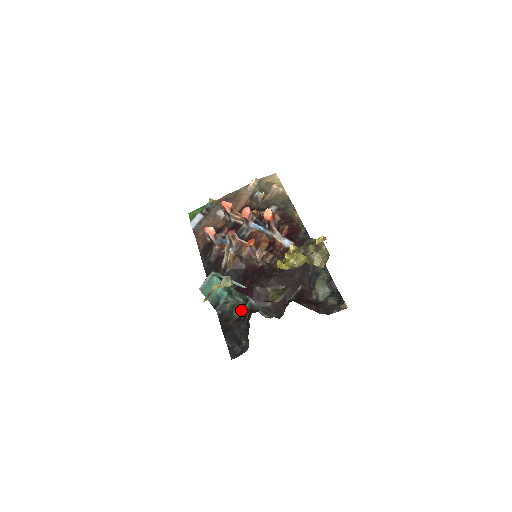
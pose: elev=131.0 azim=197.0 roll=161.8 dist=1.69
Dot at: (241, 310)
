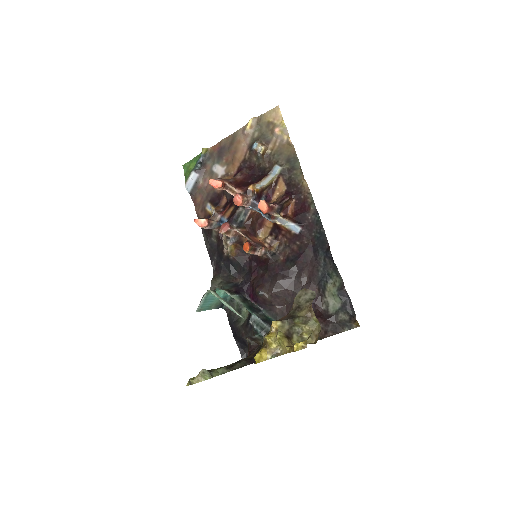
Dot at: (248, 311)
